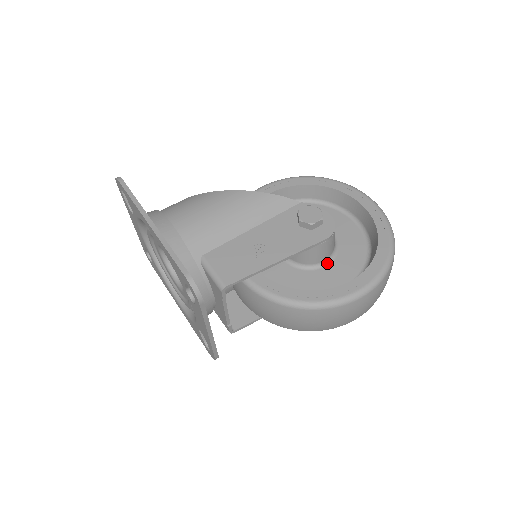
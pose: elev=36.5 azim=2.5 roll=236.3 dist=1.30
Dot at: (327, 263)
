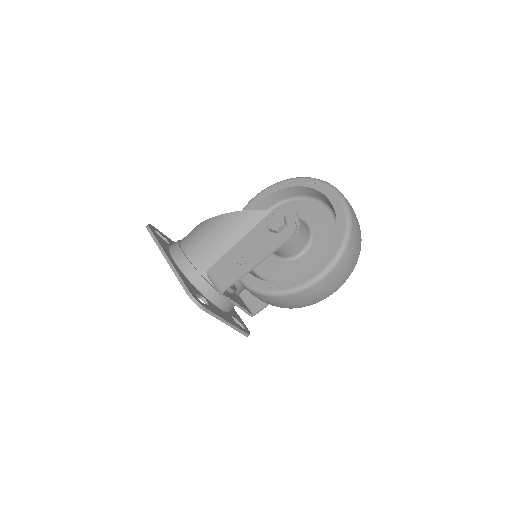
Dot at: (304, 252)
